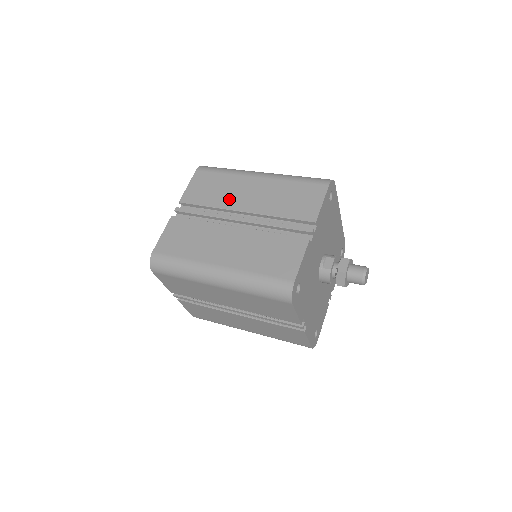
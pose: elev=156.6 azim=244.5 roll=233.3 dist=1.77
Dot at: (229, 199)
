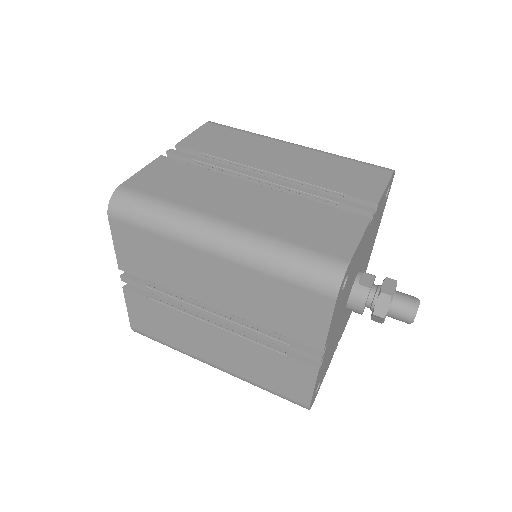
Dot at: (250, 156)
